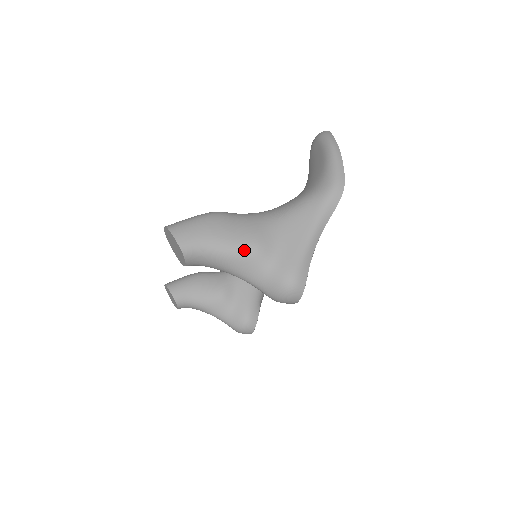
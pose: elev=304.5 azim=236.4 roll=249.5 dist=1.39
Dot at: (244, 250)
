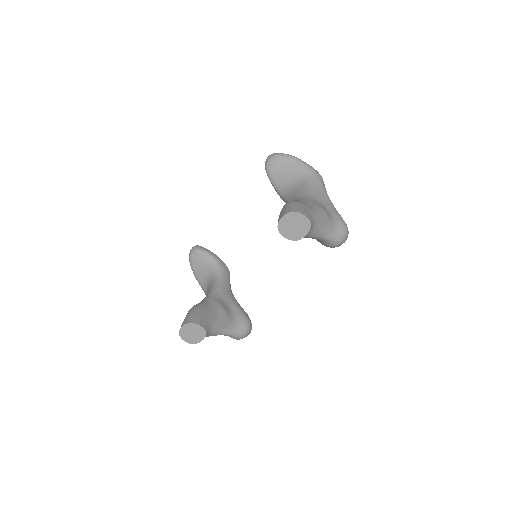
Dot at: (323, 215)
